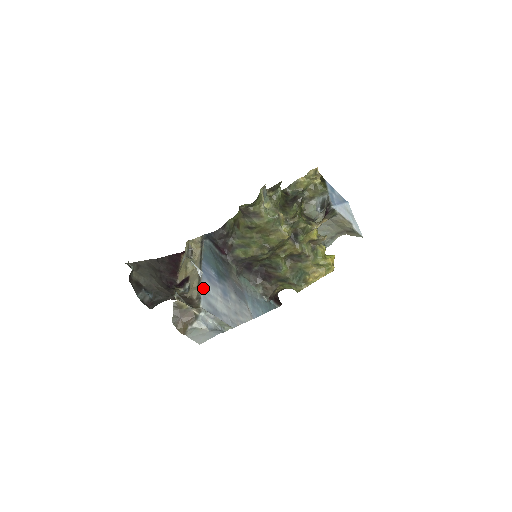
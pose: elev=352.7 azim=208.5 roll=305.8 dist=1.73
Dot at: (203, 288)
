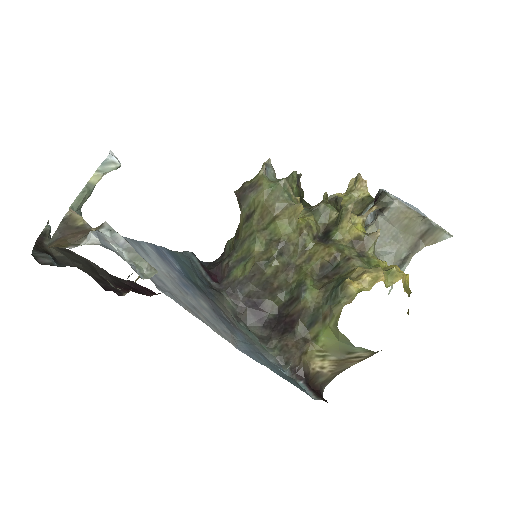
Dot at: (137, 242)
